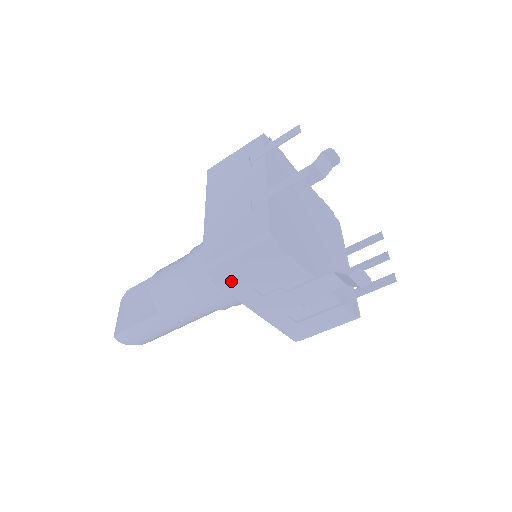
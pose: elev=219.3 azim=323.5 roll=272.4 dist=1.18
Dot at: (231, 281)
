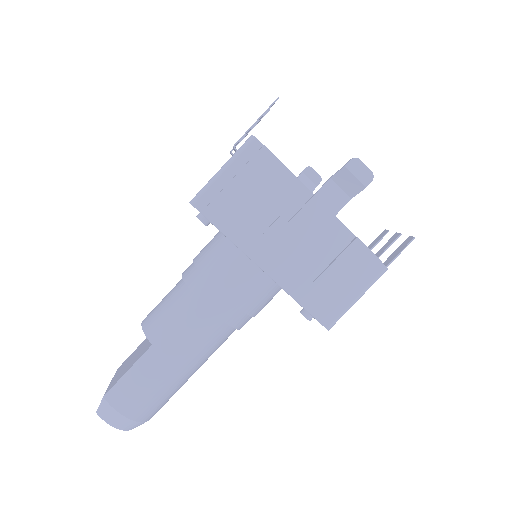
Dot at: (223, 210)
